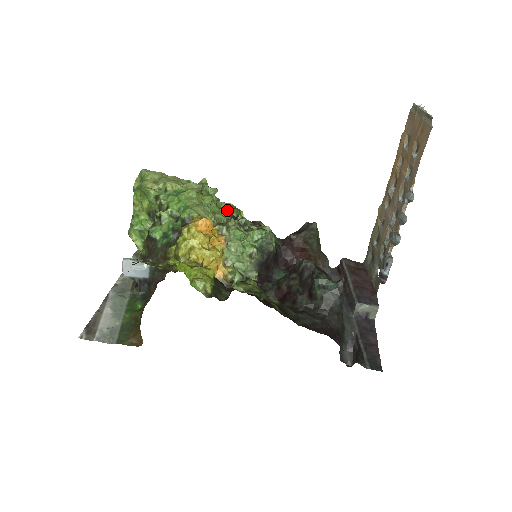
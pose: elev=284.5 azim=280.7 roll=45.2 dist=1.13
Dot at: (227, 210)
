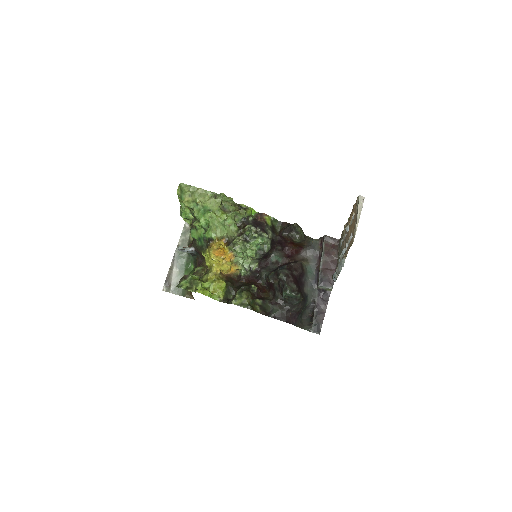
Dot at: (239, 216)
